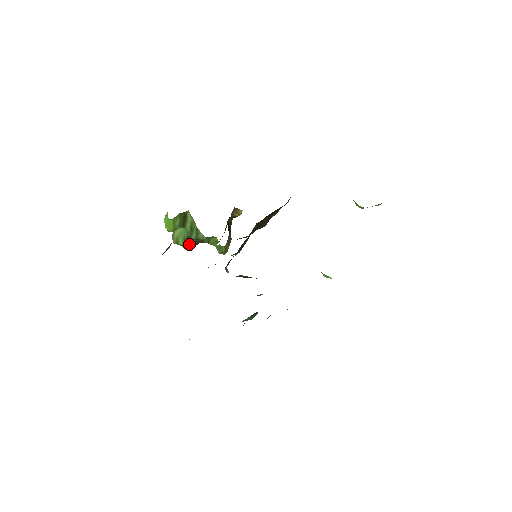
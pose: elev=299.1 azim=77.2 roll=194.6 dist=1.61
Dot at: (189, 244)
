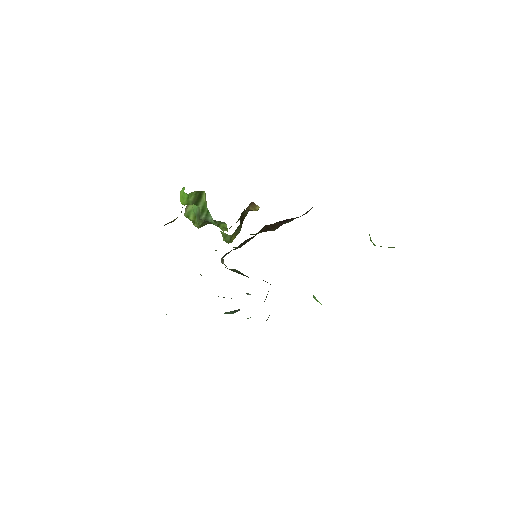
Dot at: (197, 222)
